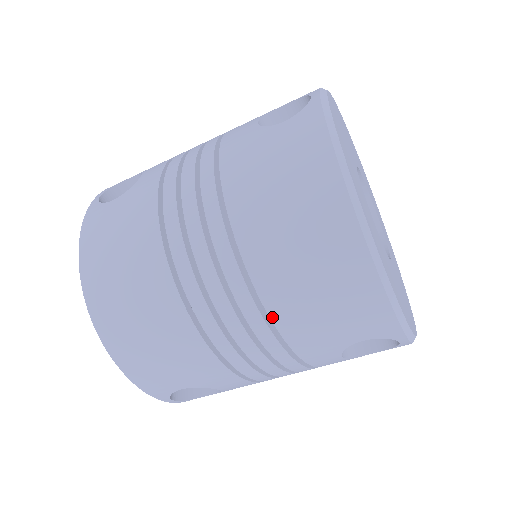
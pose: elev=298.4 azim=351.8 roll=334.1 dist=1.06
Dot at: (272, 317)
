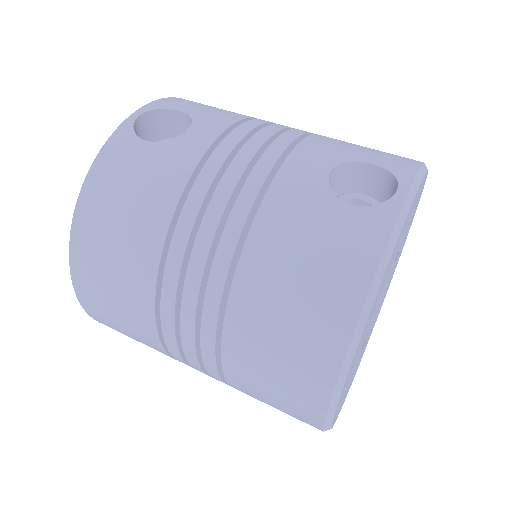
Dot at: (223, 363)
